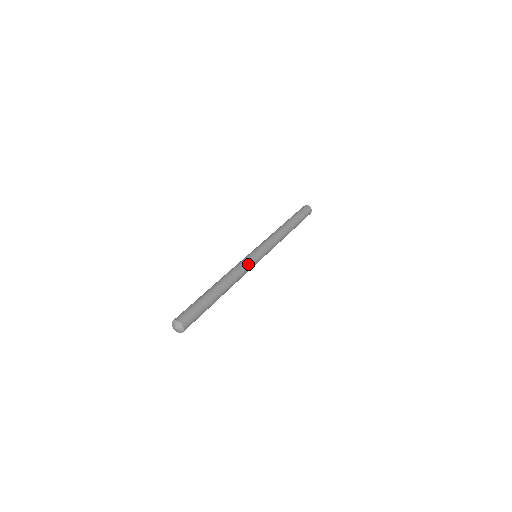
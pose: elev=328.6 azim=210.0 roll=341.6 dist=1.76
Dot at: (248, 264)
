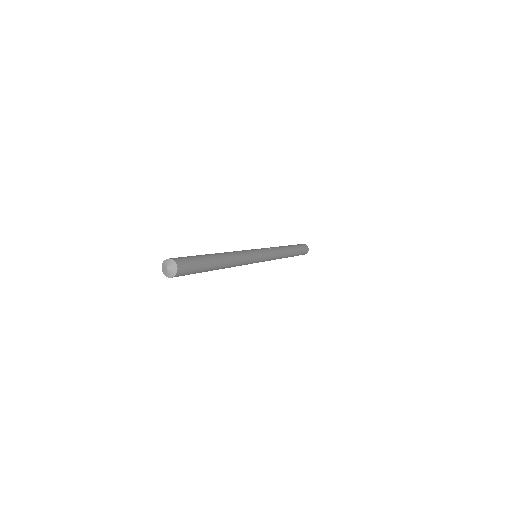
Dot at: (249, 253)
